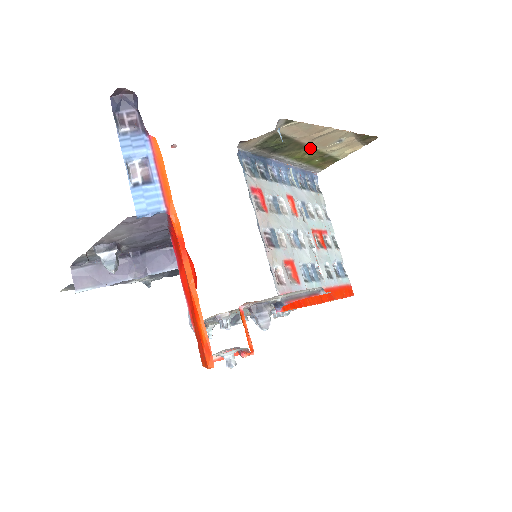
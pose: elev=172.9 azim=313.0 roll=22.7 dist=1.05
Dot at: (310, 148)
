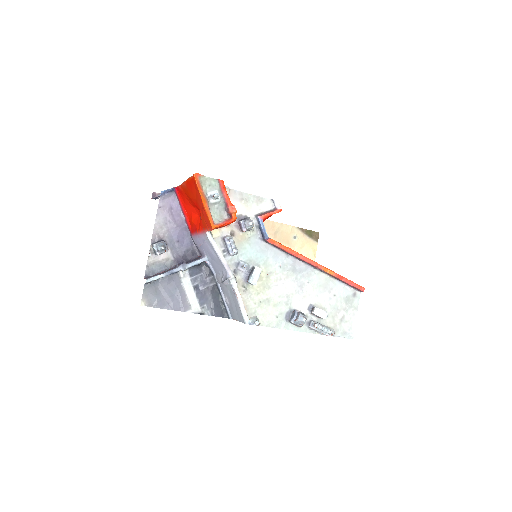
Dot at: occluded
